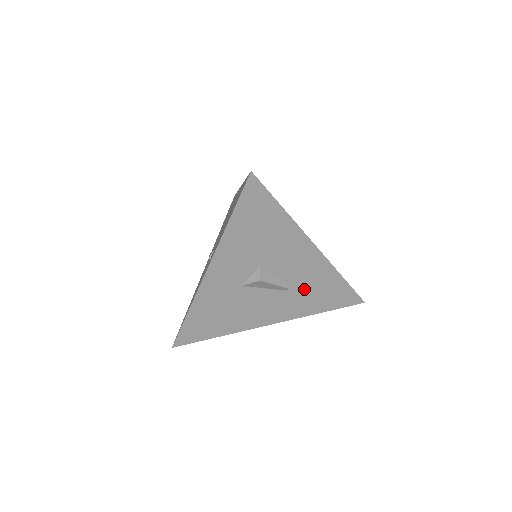
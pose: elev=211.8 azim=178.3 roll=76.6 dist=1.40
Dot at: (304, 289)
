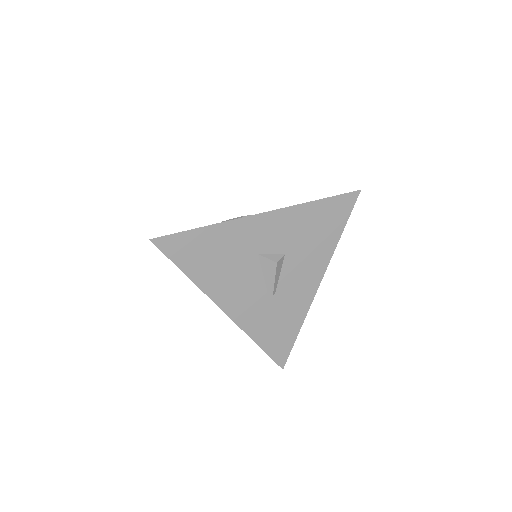
Dot at: (276, 308)
